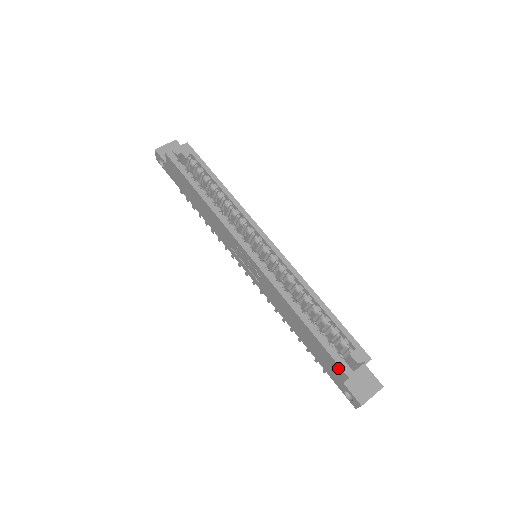
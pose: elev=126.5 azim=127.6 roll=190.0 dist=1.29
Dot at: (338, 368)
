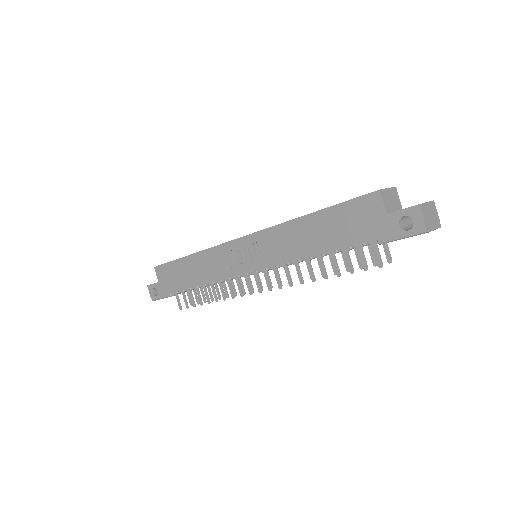
Dot at: (367, 201)
